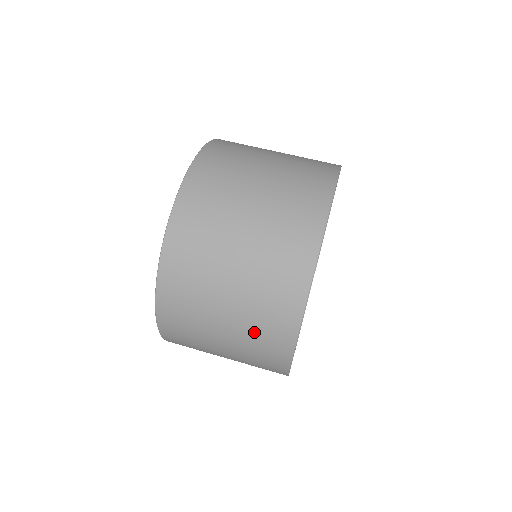
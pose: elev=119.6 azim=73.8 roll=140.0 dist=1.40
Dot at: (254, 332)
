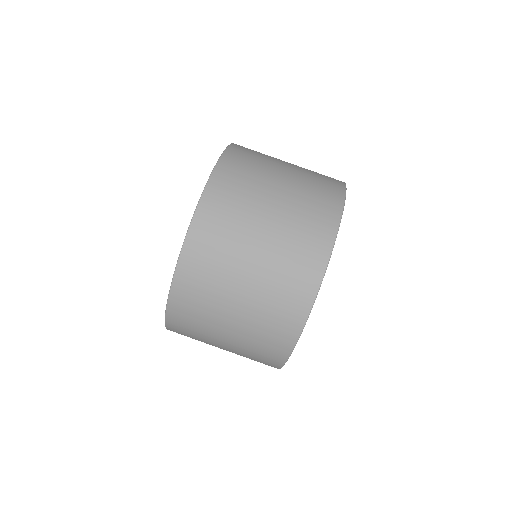
Dot at: occluded
